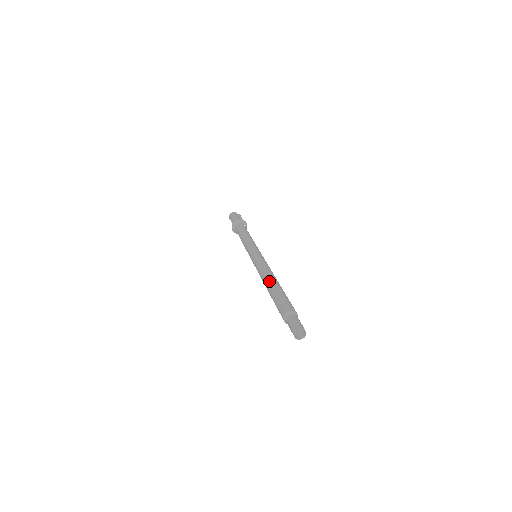
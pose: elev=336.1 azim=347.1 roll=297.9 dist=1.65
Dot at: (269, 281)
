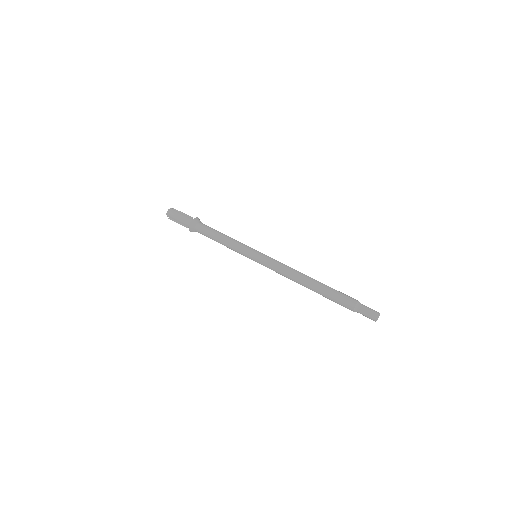
Dot at: (306, 285)
